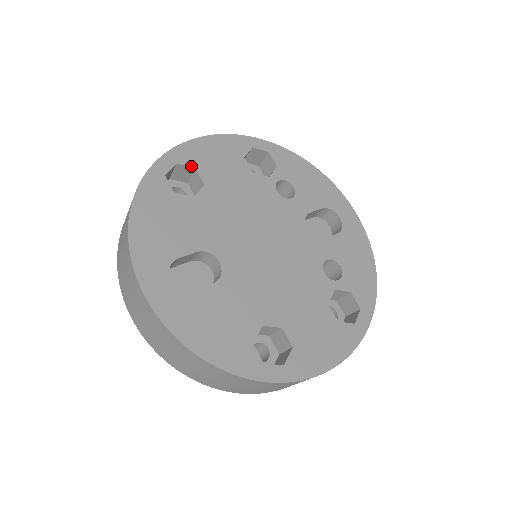
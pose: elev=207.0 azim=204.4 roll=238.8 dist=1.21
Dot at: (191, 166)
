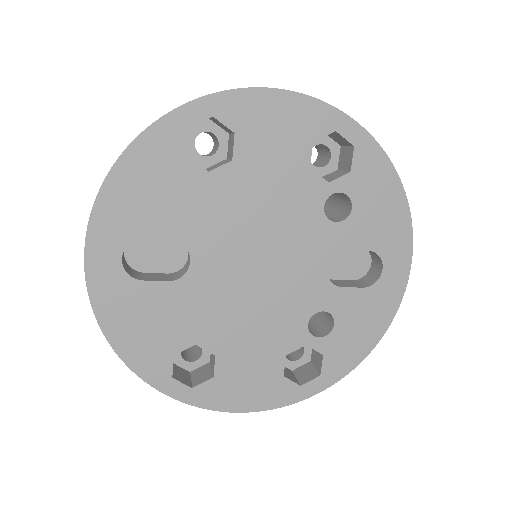
Dot at: (231, 127)
